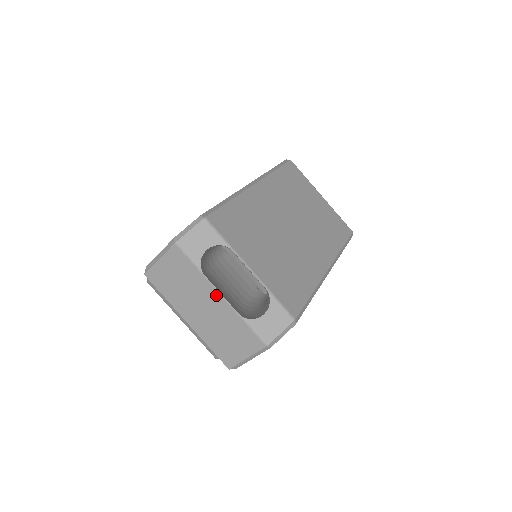
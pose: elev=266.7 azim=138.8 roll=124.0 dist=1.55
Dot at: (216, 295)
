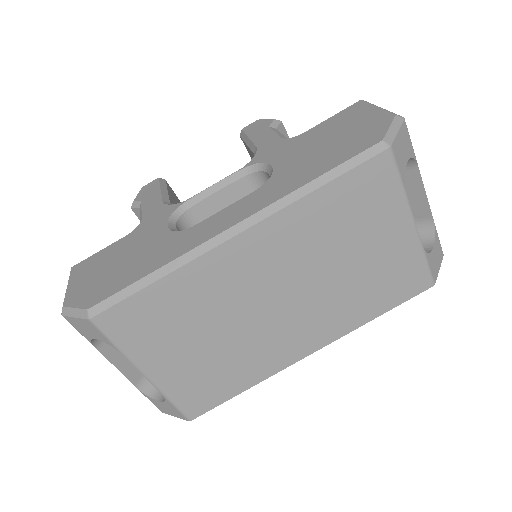
Dot at: (114, 361)
